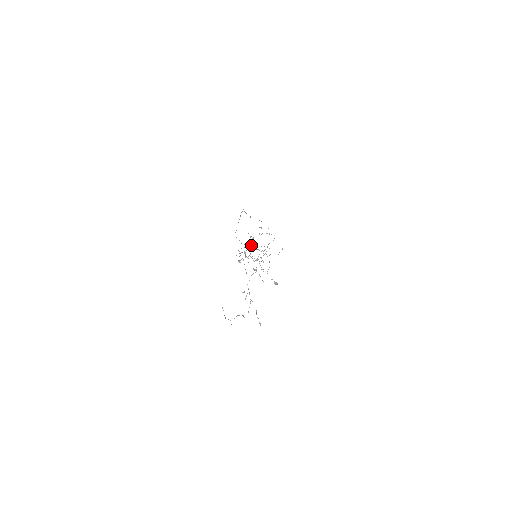
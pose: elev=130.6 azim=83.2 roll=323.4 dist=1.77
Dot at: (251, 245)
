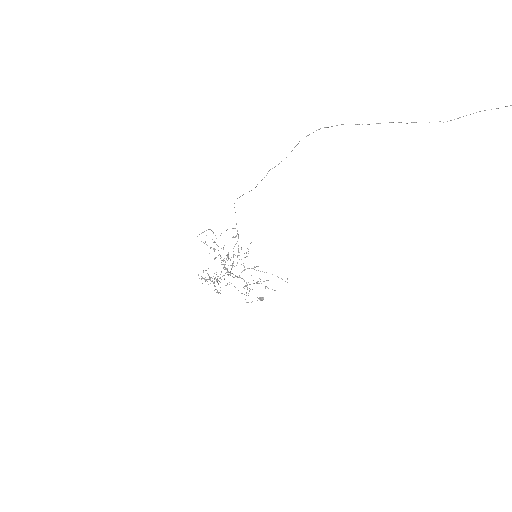
Dot at: (220, 256)
